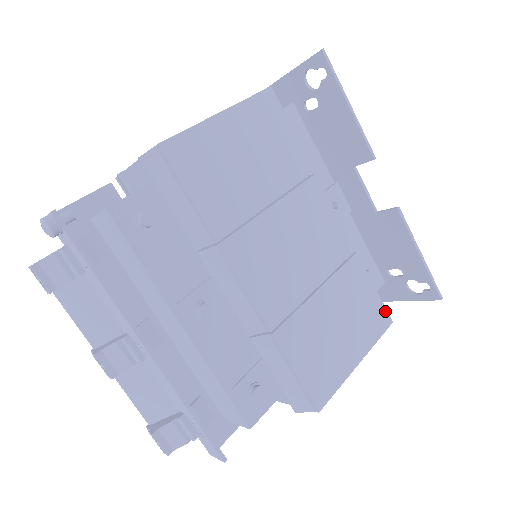
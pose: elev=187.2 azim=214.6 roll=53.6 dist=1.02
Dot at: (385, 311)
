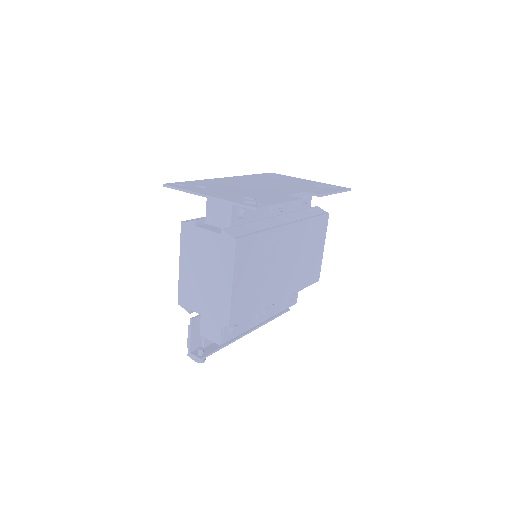
Dot at: (325, 216)
